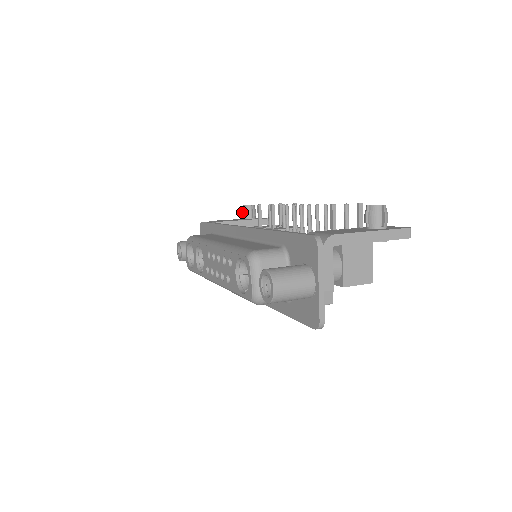
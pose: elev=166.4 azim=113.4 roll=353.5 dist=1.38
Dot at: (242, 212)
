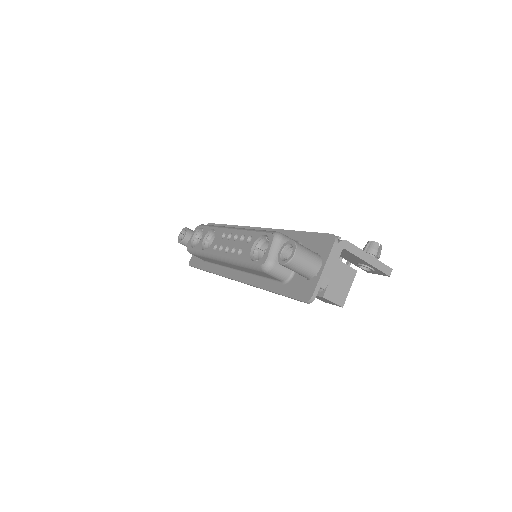
Dot at: occluded
